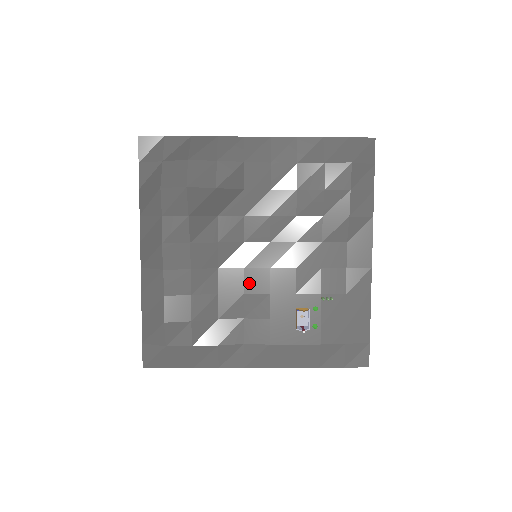
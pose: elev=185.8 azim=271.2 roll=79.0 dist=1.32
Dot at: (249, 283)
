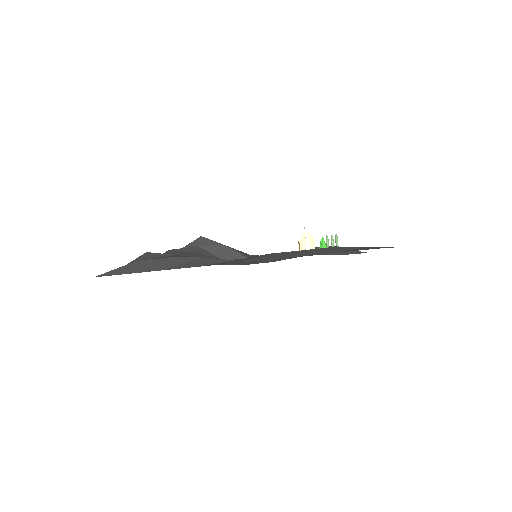
Dot at: occluded
